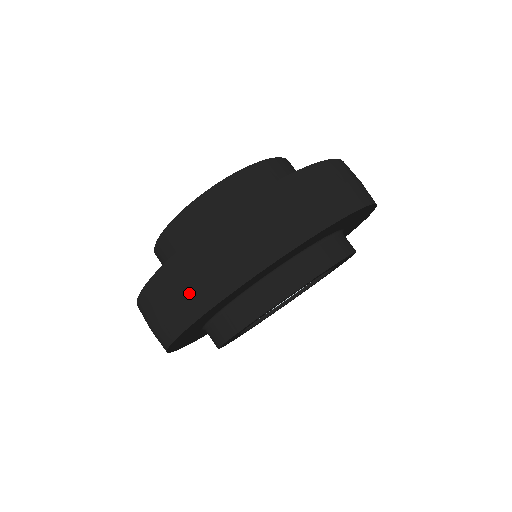
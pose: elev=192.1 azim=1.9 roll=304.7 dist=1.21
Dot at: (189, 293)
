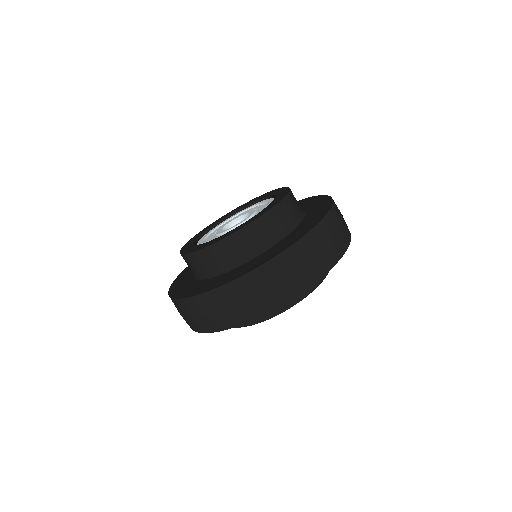
Dot at: (306, 269)
